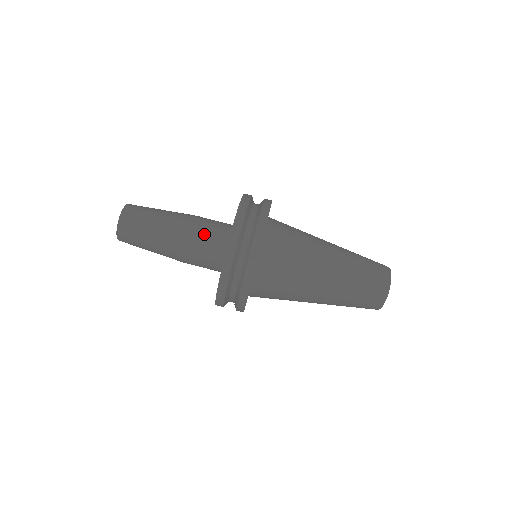
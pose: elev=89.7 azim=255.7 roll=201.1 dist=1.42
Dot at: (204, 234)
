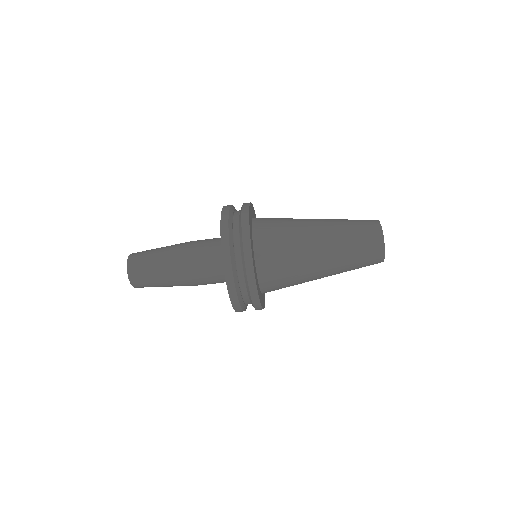
Dot at: (208, 283)
